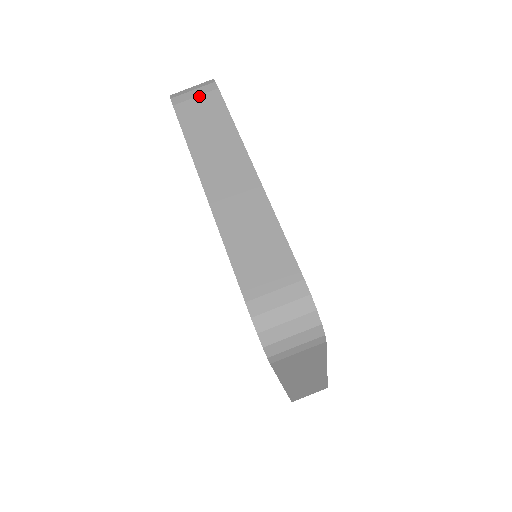
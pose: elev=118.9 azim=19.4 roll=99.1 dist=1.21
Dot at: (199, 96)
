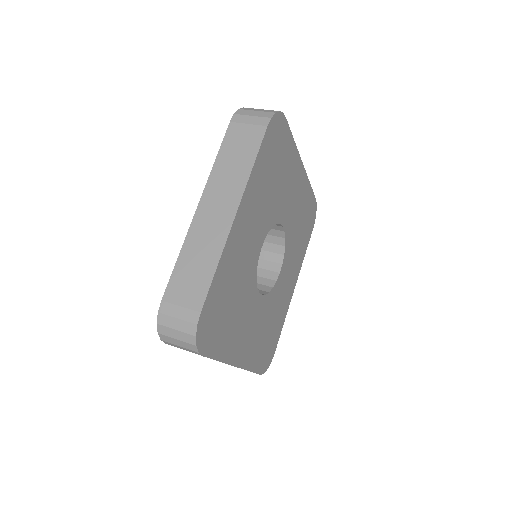
Dot at: (251, 125)
